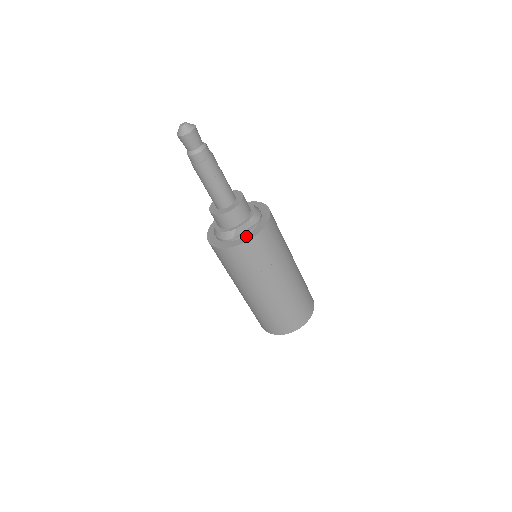
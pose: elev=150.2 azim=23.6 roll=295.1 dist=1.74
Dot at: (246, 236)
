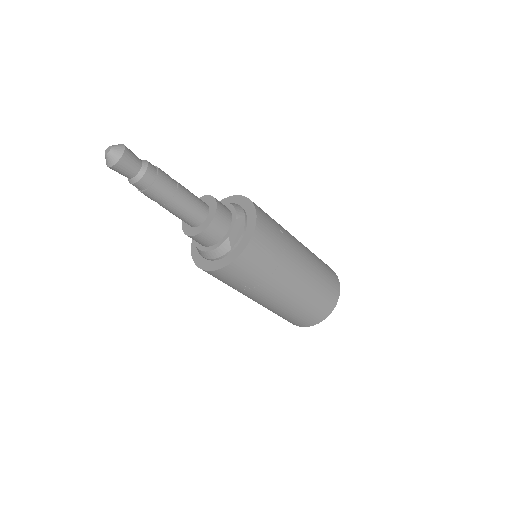
Dot at: (244, 237)
